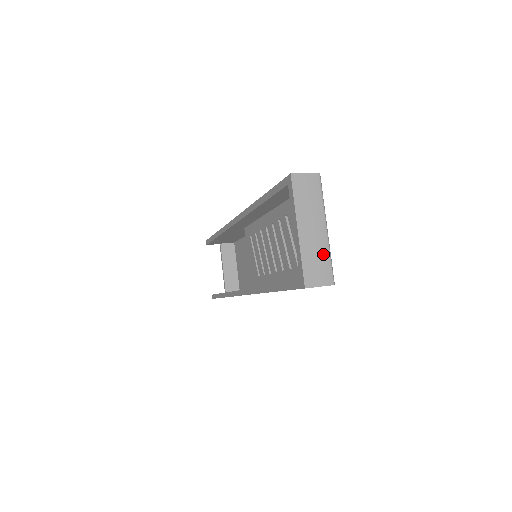
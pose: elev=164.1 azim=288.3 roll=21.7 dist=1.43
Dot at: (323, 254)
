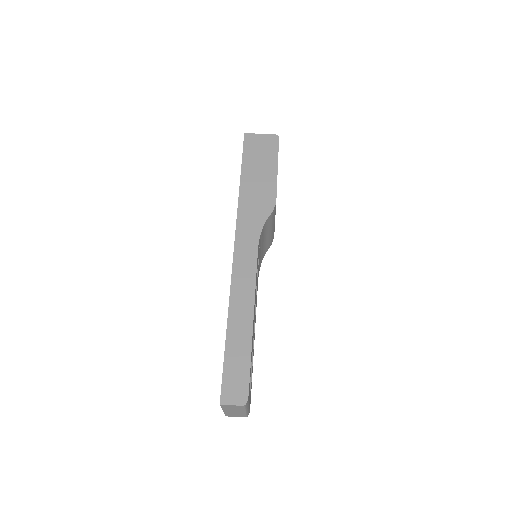
Dot at: (241, 414)
